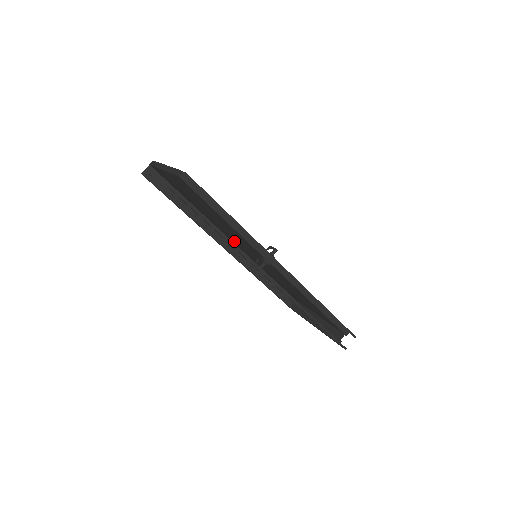
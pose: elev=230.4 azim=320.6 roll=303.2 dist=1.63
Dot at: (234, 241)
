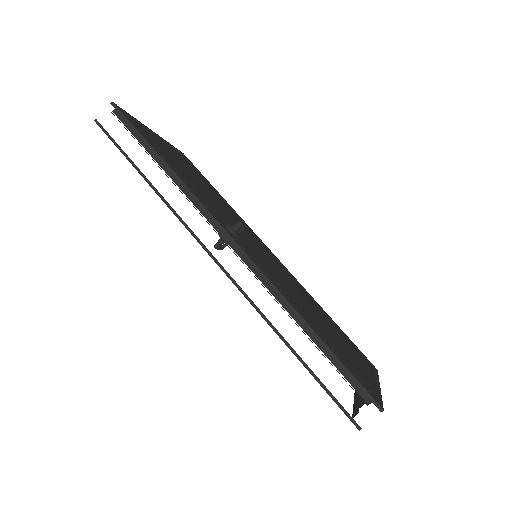
Dot at: occluded
